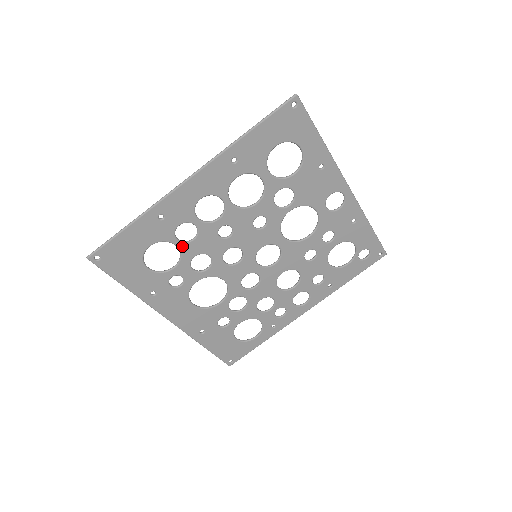
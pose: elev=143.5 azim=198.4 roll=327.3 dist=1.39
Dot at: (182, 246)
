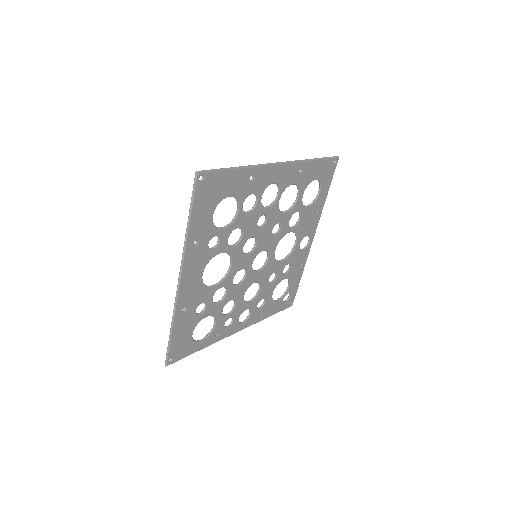
Dot at: (240, 213)
